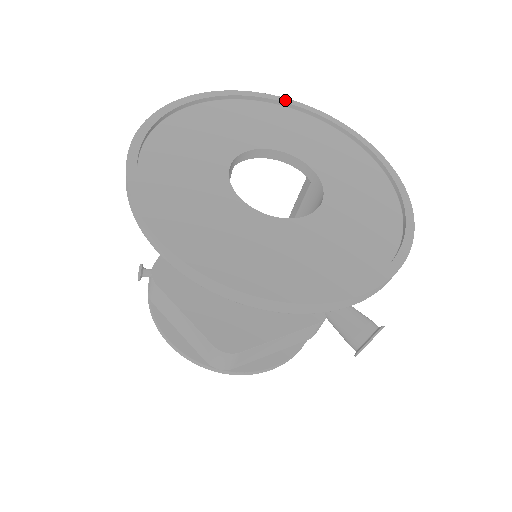
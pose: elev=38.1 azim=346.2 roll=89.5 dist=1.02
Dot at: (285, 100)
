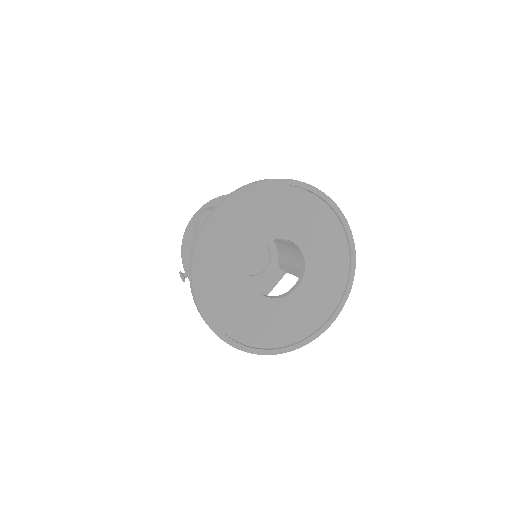
Dot at: (260, 184)
